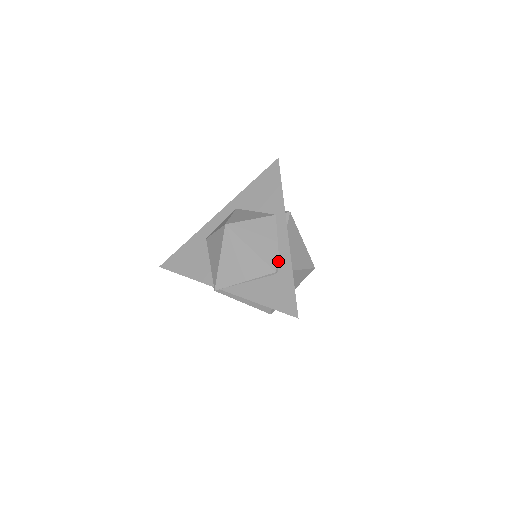
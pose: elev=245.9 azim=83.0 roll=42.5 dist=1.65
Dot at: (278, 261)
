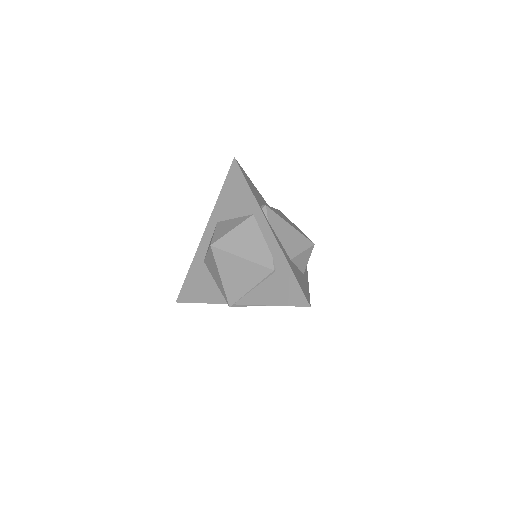
Dot at: (272, 259)
